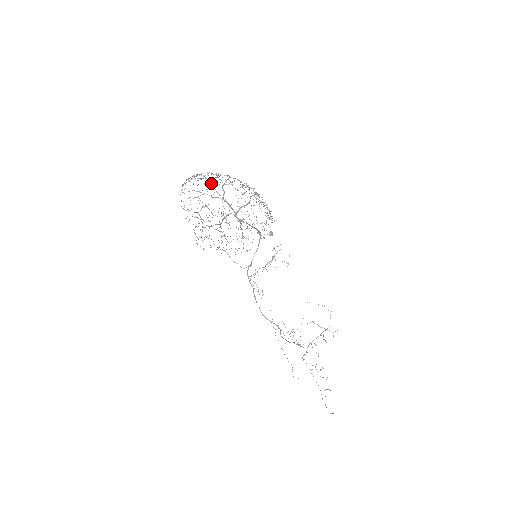
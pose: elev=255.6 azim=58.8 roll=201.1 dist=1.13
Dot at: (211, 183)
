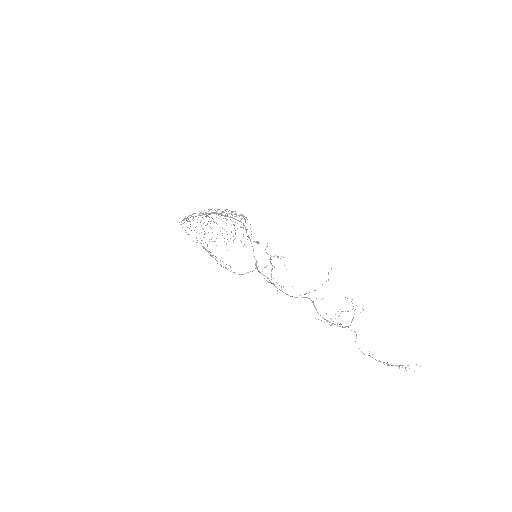
Dot at: occluded
